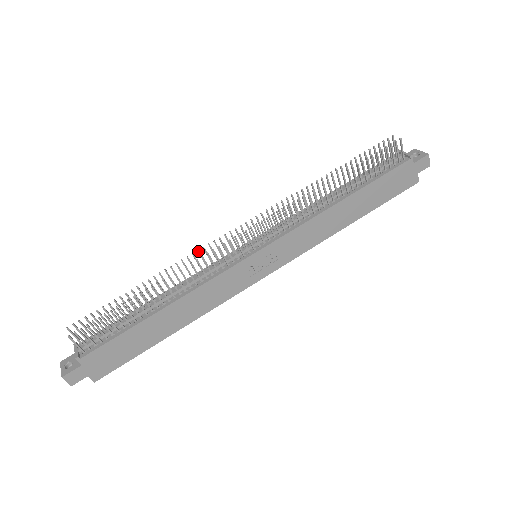
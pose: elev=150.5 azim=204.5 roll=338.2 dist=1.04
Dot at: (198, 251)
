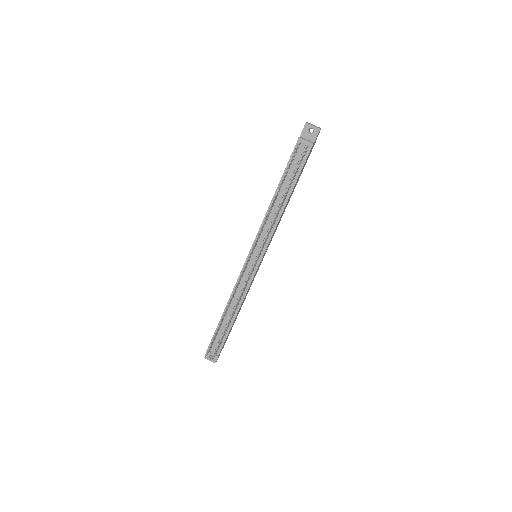
Dot at: occluded
